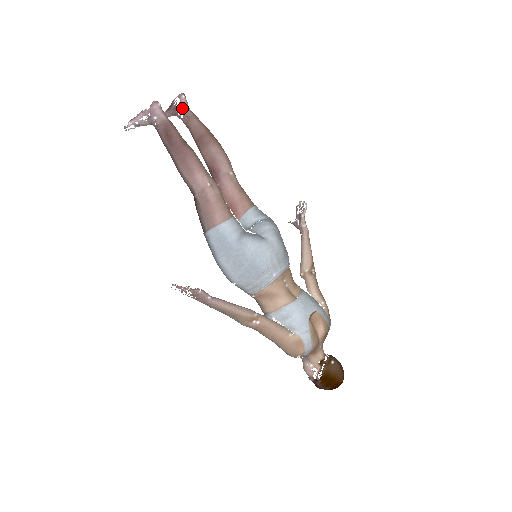
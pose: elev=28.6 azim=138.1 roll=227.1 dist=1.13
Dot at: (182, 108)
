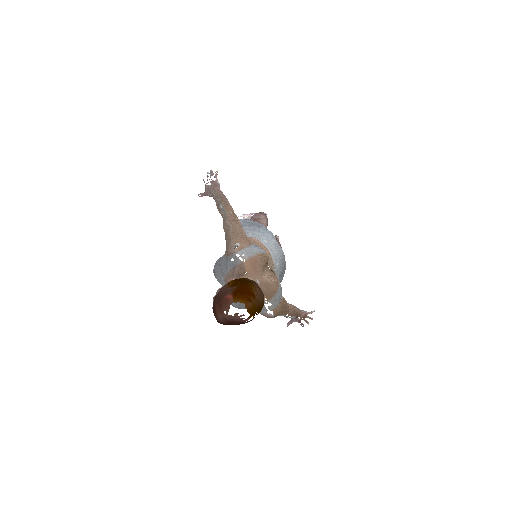
Dot at: occluded
